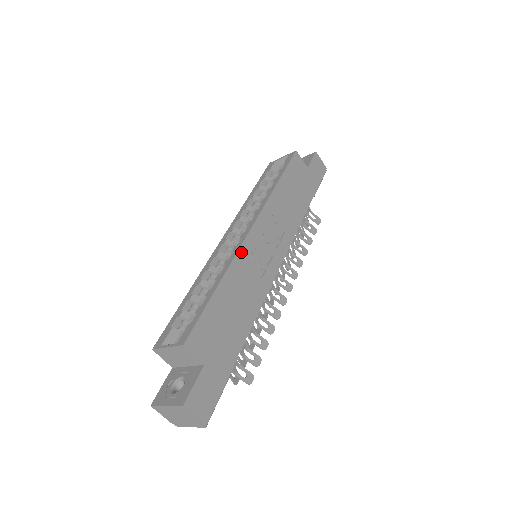
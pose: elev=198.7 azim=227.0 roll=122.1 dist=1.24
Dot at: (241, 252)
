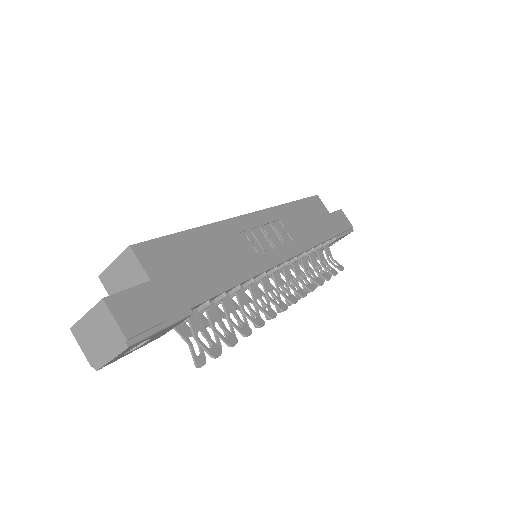
Dot at: (233, 222)
